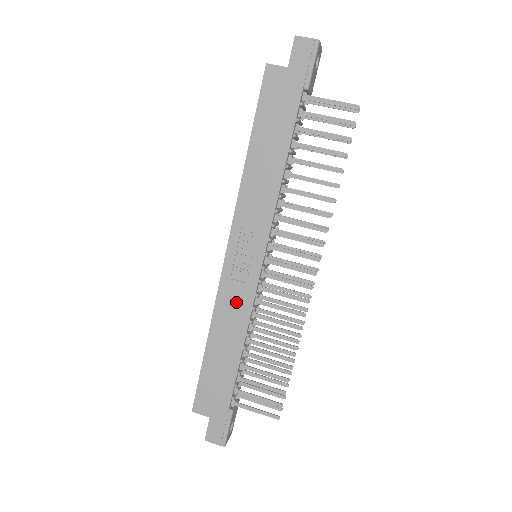
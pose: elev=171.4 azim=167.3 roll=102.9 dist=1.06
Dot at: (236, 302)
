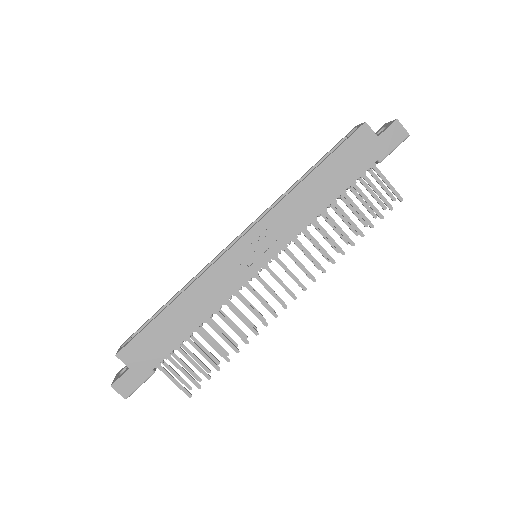
Dot at: (220, 284)
